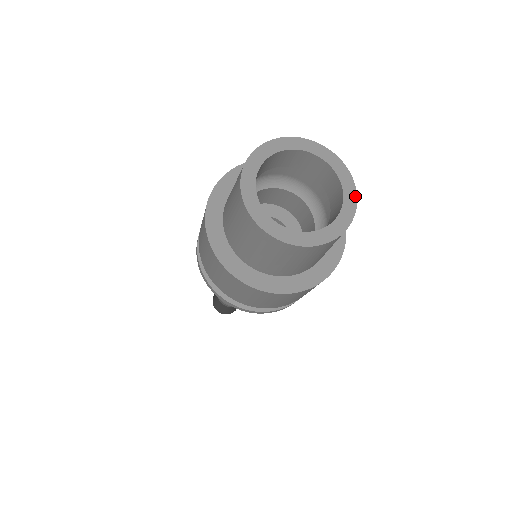
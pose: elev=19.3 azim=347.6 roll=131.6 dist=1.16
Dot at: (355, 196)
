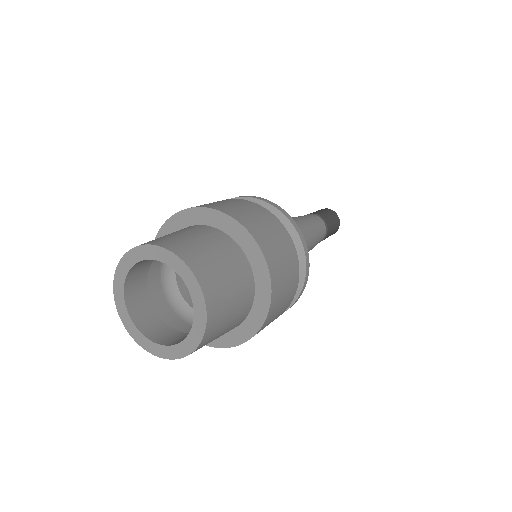
Dot at: (194, 279)
